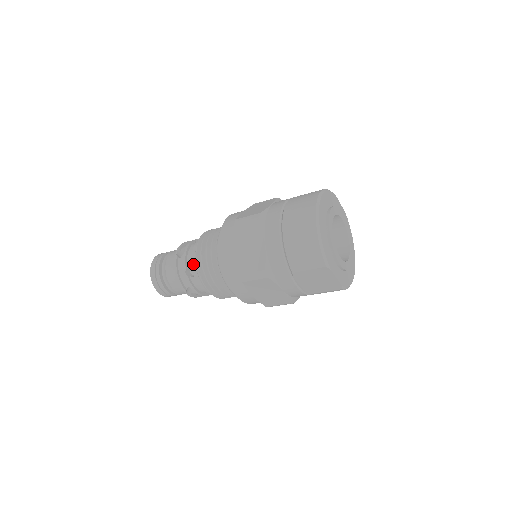
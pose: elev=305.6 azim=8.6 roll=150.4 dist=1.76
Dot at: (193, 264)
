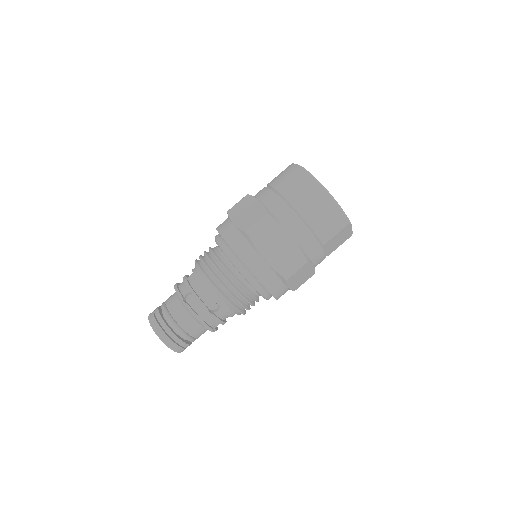
Dot at: (214, 299)
